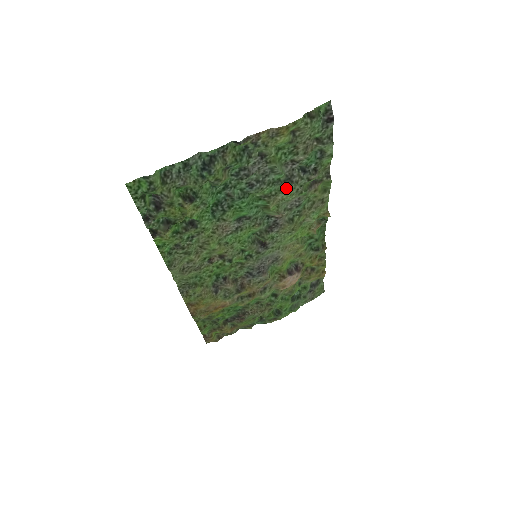
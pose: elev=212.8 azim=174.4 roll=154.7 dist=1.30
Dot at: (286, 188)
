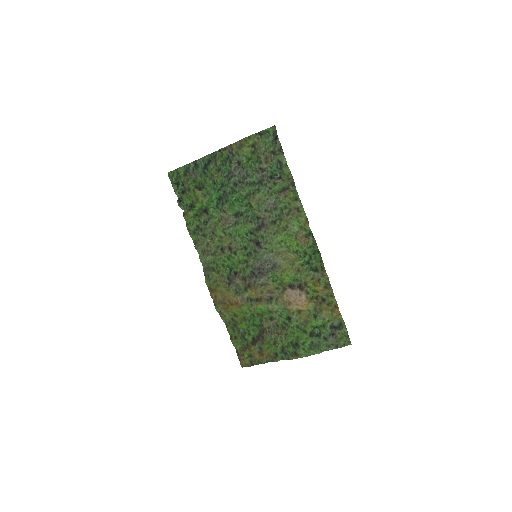
Dot at: (259, 189)
